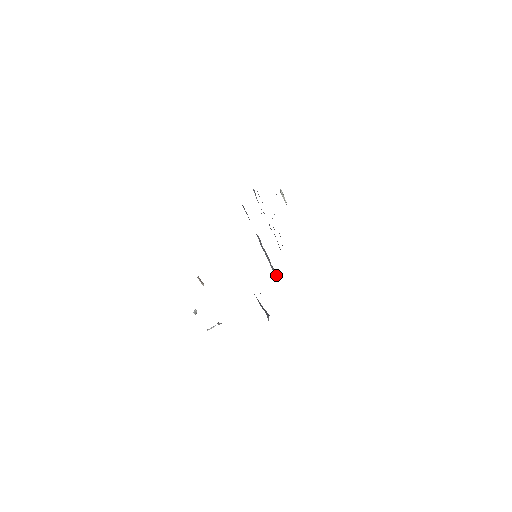
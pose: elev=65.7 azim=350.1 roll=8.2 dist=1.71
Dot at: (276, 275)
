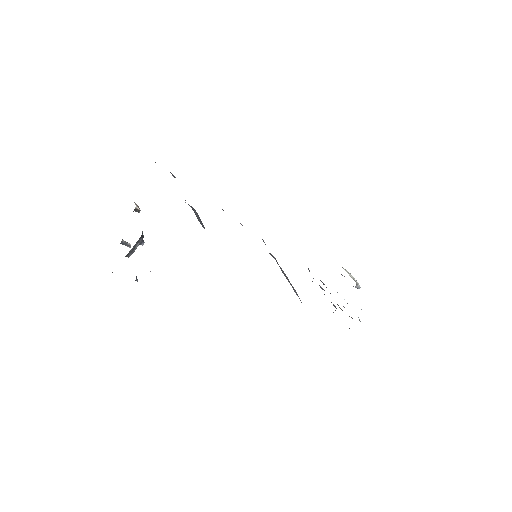
Dot at: (297, 294)
